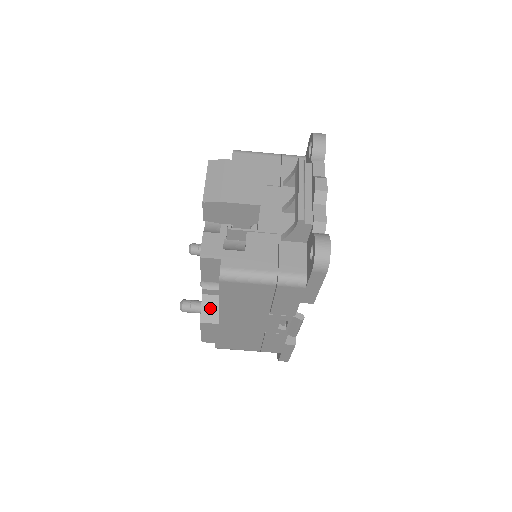
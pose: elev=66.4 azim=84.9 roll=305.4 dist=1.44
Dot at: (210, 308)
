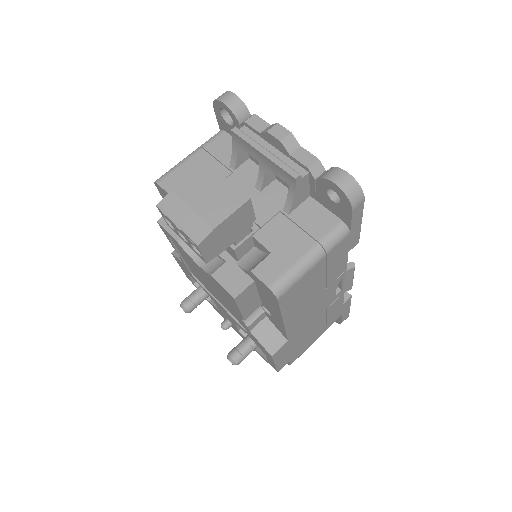
Dot at: (268, 336)
